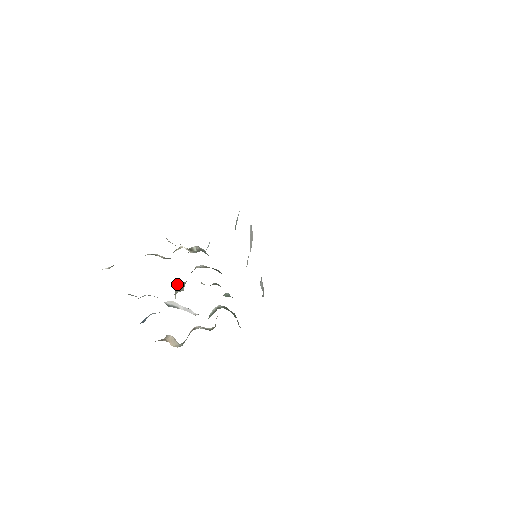
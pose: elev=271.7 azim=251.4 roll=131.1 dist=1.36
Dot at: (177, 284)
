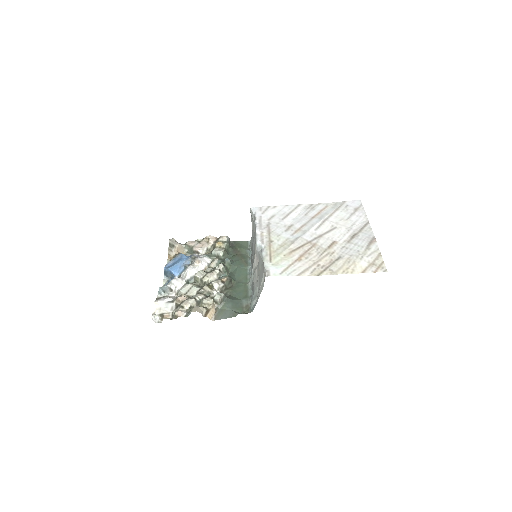
Dot at: (196, 277)
